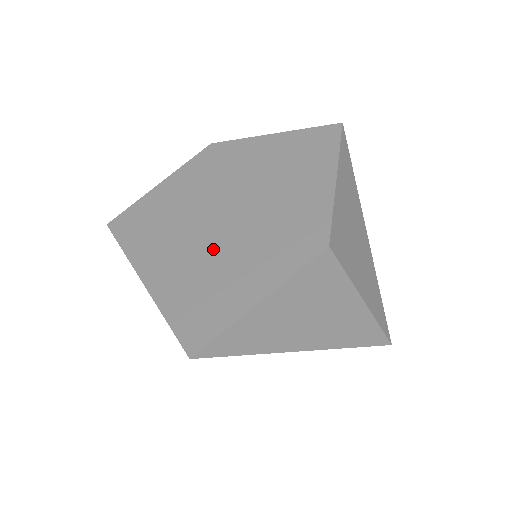
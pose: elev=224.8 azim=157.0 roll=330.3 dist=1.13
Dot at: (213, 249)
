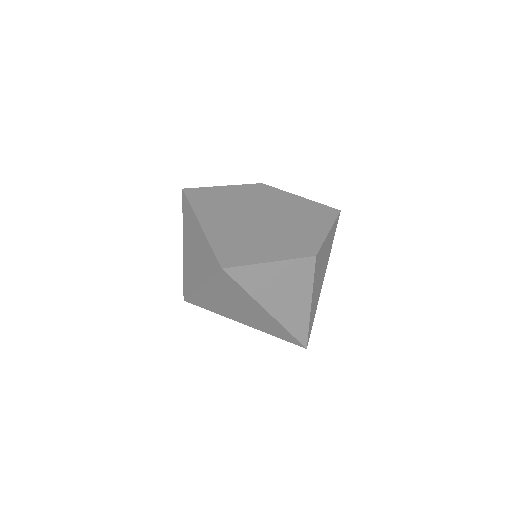
Dot at: (250, 229)
